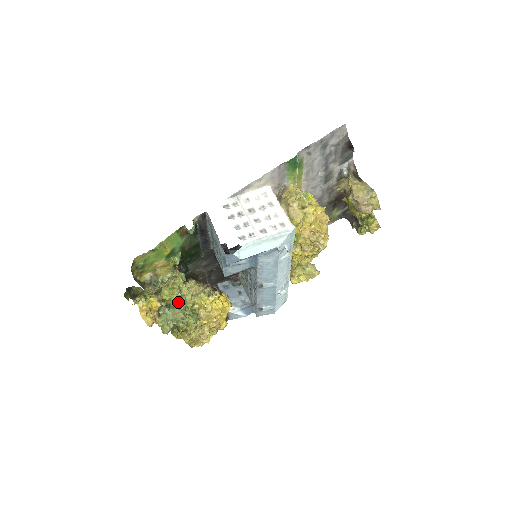
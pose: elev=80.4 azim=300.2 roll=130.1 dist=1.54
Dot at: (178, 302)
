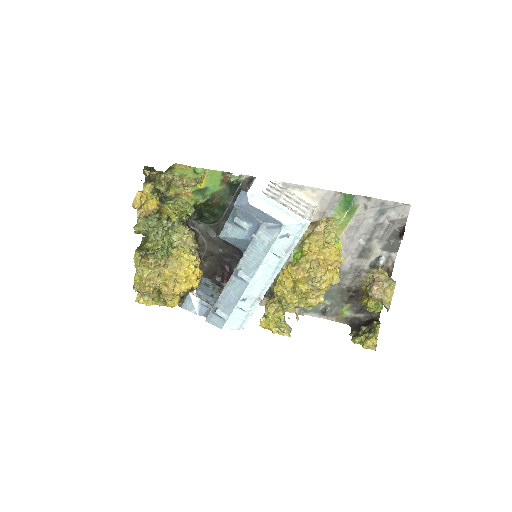
Dot at: (168, 223)
